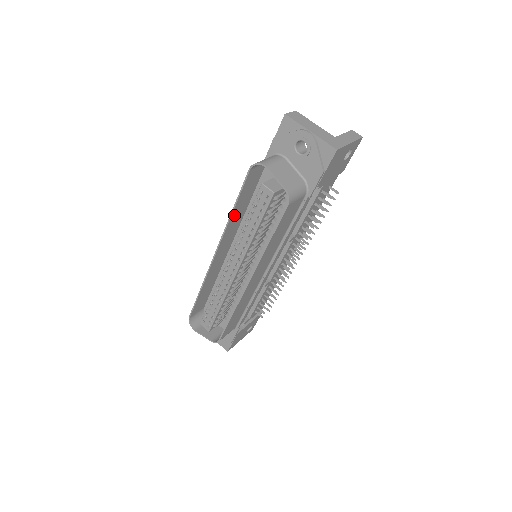
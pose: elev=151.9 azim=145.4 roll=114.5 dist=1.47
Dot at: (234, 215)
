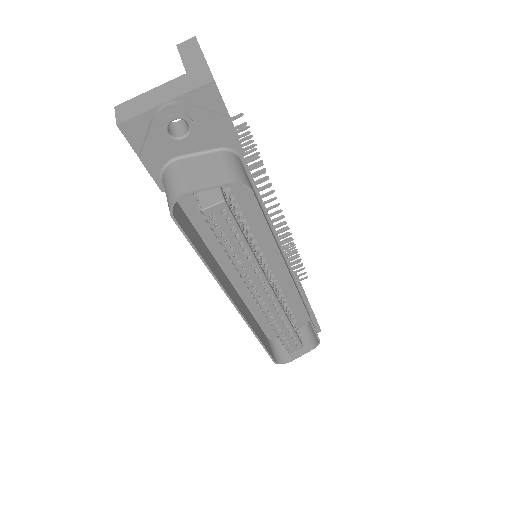
Dot at: (209, 264)
